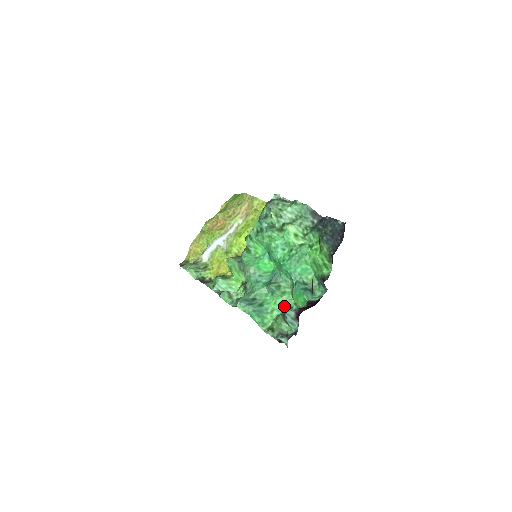
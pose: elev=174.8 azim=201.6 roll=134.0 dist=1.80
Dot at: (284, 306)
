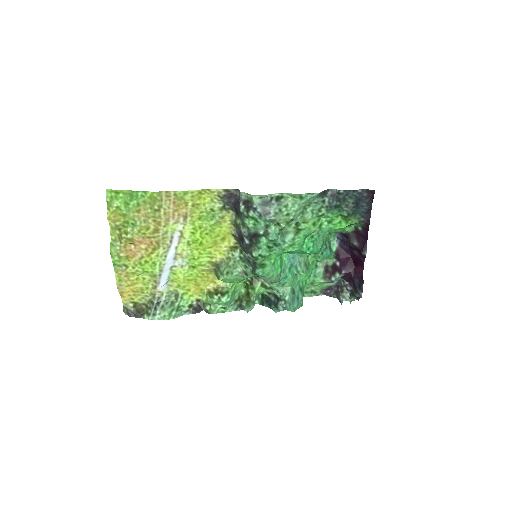
Dot at: (311, 270)
